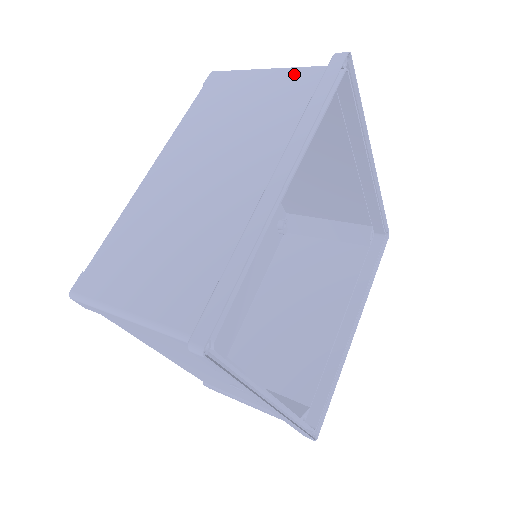
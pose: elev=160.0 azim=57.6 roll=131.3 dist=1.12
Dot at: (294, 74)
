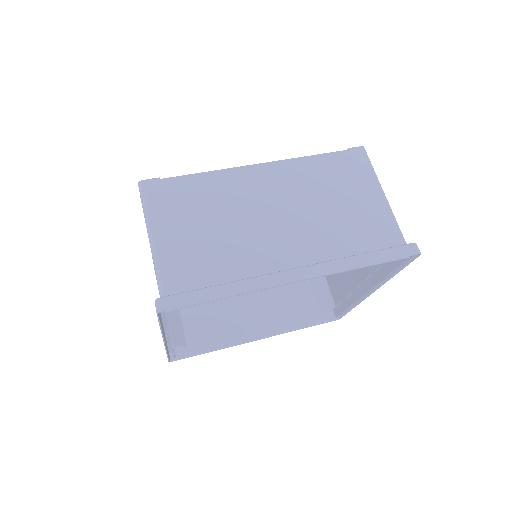
Dot at: (387, 220)
